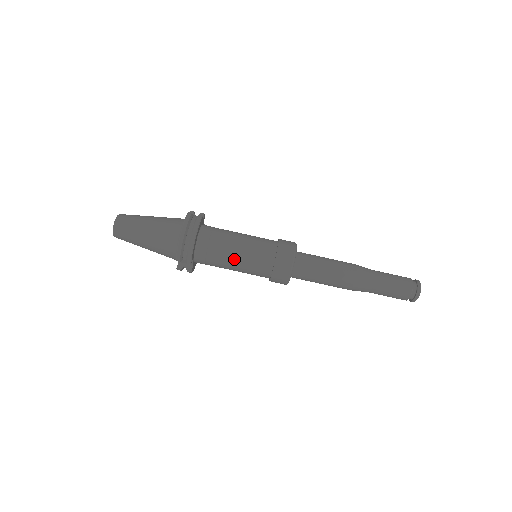
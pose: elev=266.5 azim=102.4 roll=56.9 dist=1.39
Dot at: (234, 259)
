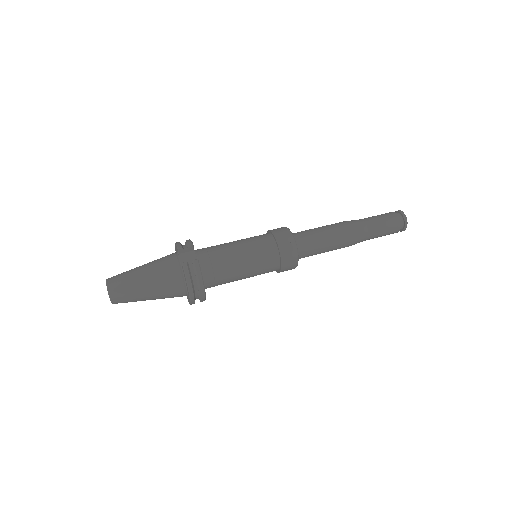
Dot at: (233, 242)
